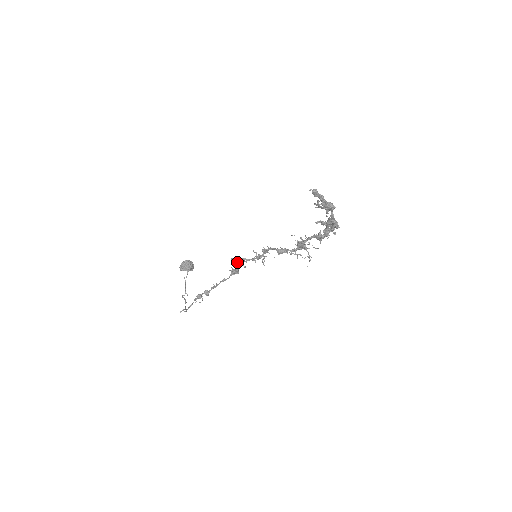
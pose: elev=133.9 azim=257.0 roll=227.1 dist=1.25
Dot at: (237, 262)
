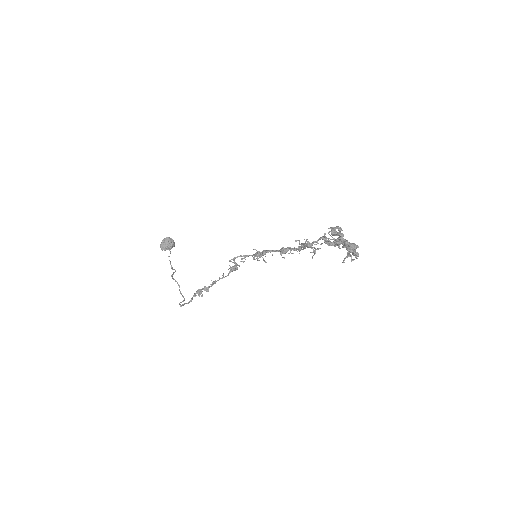
Dot at: (237, 265)
